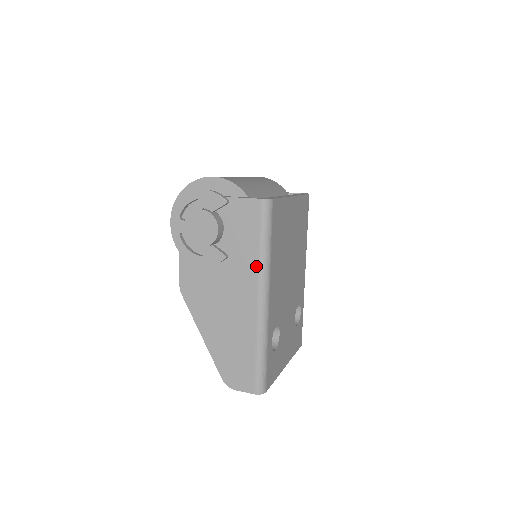
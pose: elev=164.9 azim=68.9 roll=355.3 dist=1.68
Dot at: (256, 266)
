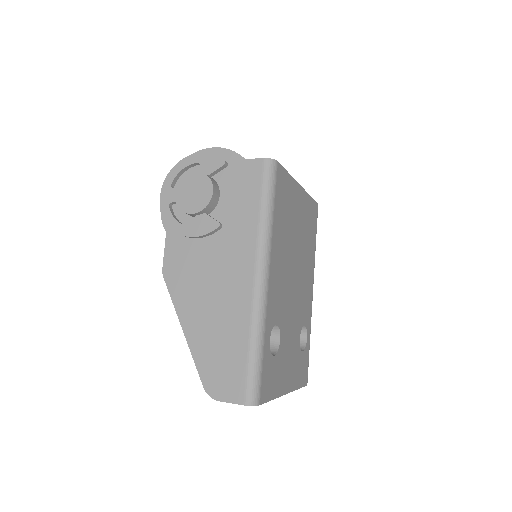
Dot at: (254, 235)
